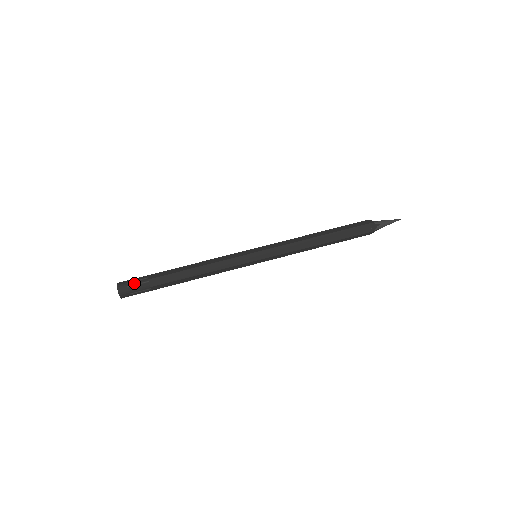
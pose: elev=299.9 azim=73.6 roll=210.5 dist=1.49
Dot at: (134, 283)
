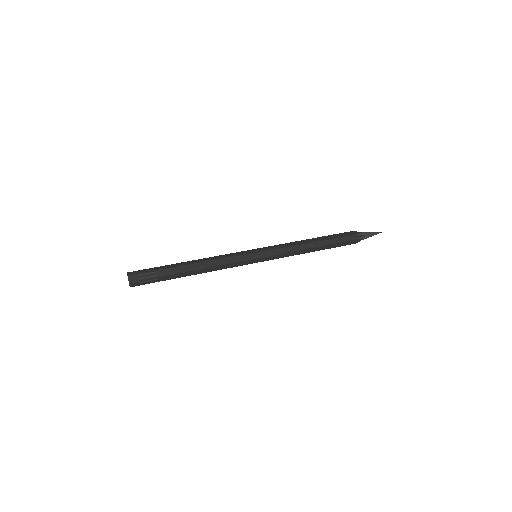
Dot at: (143, 269)
